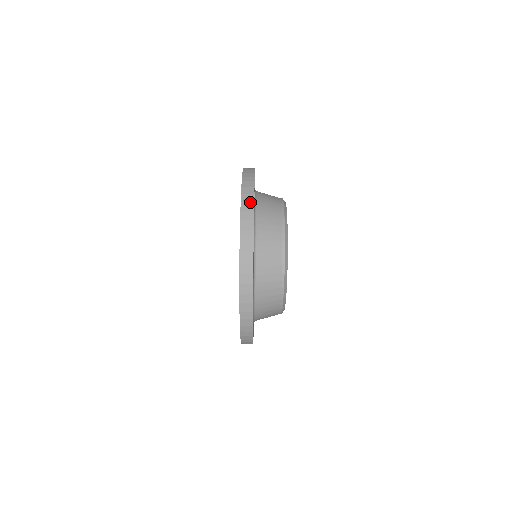
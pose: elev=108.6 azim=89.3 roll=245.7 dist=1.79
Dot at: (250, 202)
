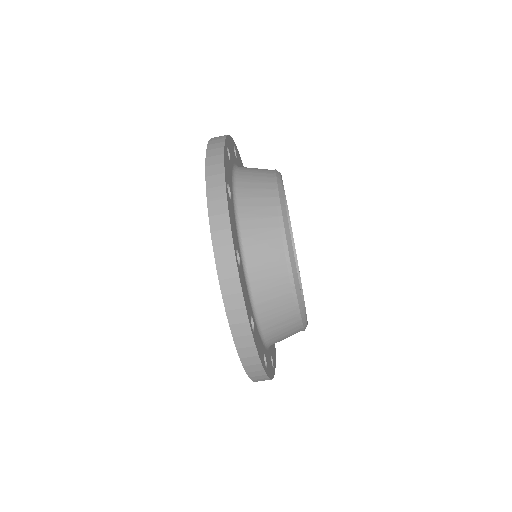
Dot at: (253, 357)
